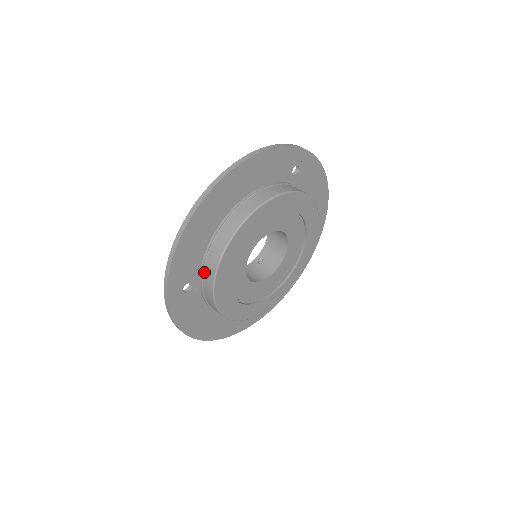
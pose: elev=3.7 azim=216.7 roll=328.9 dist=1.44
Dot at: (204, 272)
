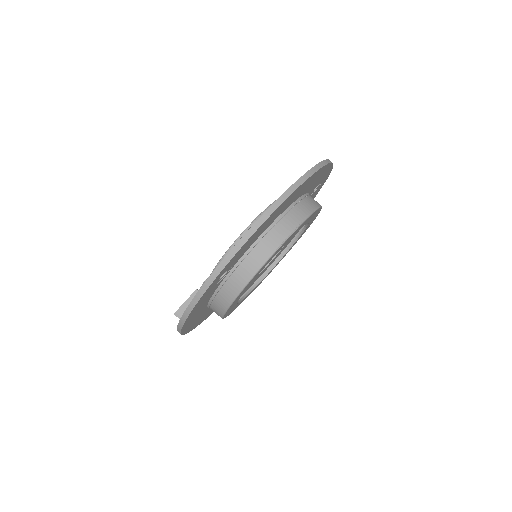
Dot at: (243, 262)
